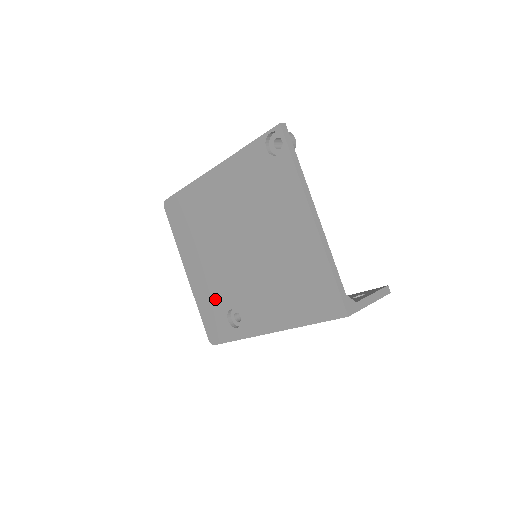
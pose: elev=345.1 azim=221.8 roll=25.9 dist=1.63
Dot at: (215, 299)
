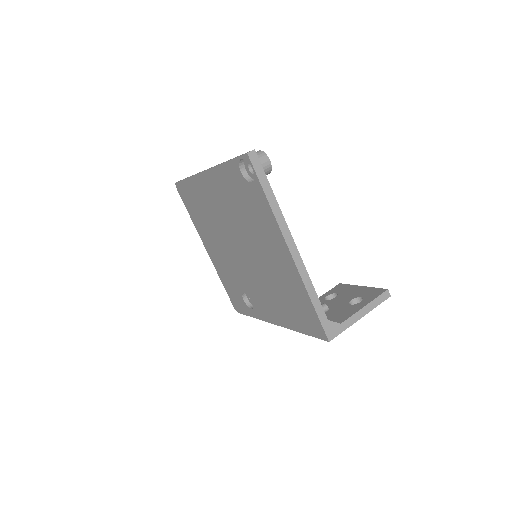
Dot at: (231, 280)
